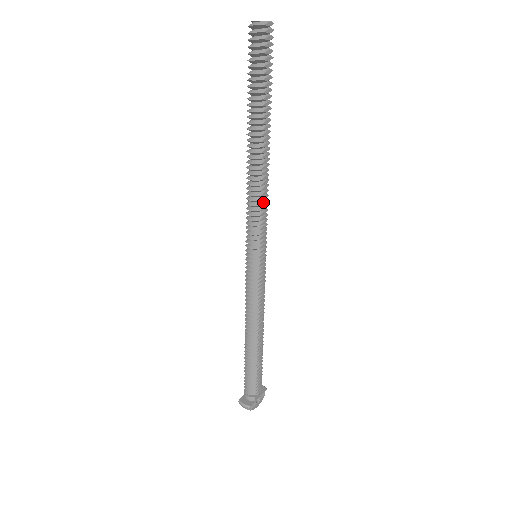
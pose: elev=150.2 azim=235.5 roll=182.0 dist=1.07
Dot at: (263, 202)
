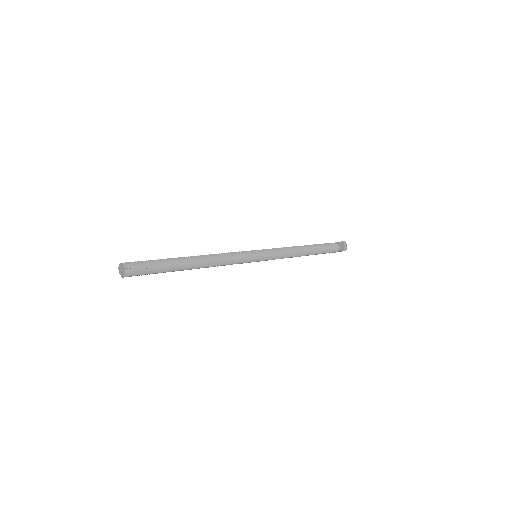
Dot at: (224, 265)
